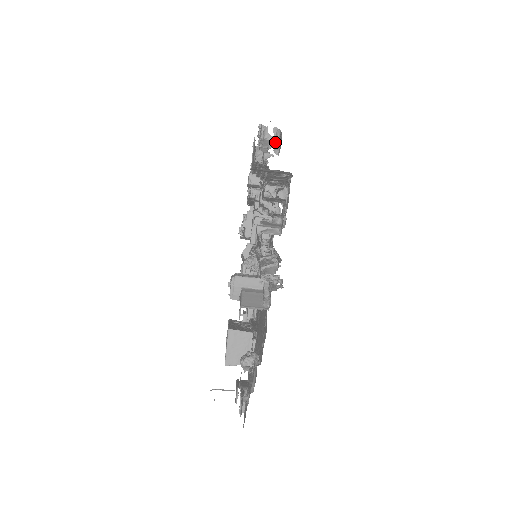
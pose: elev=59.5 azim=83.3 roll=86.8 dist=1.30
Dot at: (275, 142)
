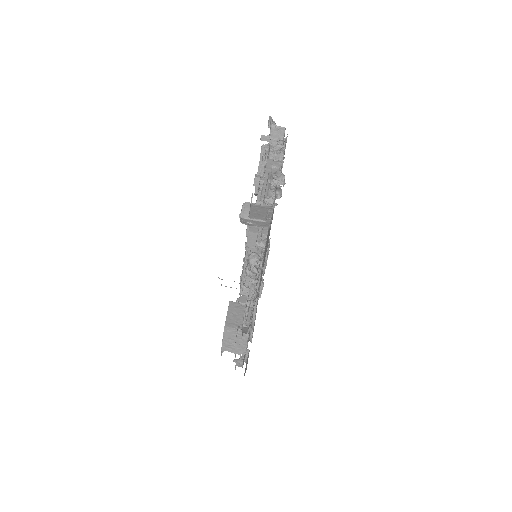
Dot at: occluded
